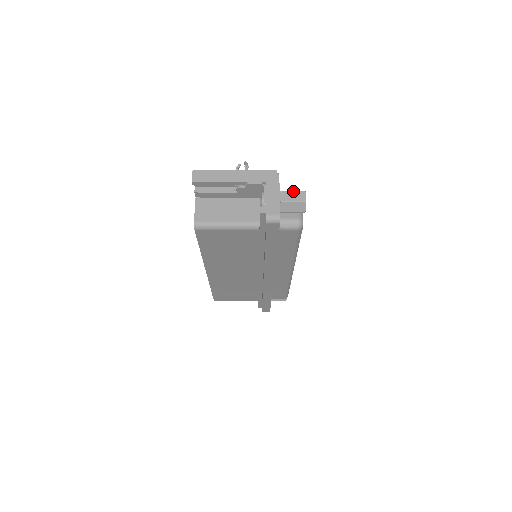
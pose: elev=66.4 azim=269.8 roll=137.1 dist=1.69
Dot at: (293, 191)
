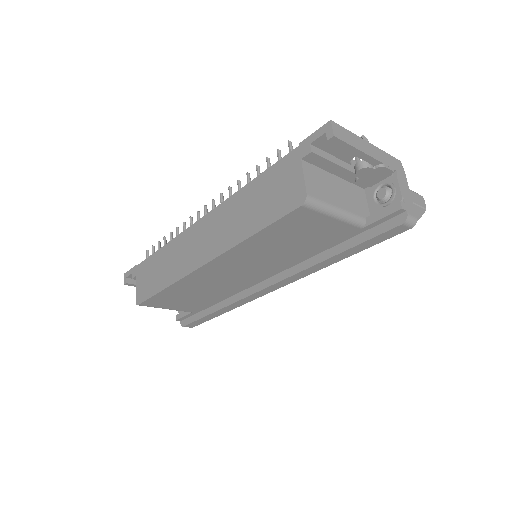
Dot at: (415, 192)
